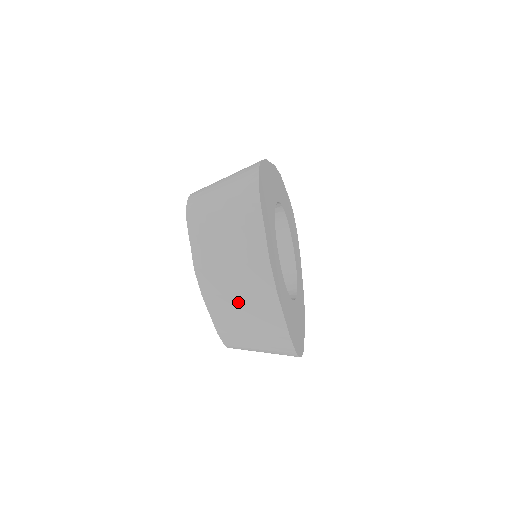
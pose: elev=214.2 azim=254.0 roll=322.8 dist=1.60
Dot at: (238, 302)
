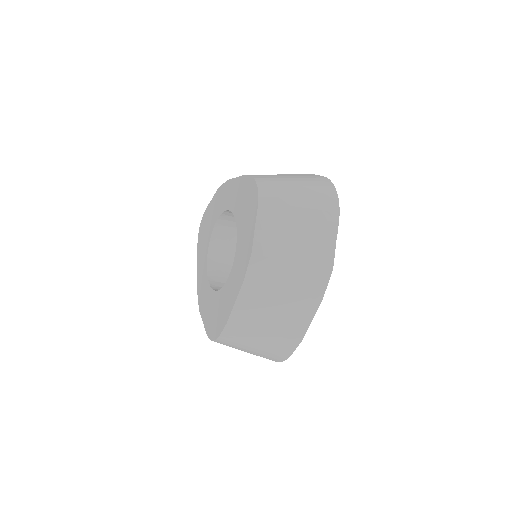
Dot at: (277, 298)
